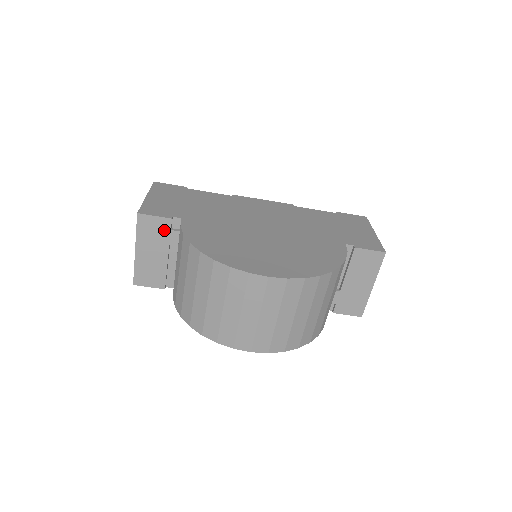
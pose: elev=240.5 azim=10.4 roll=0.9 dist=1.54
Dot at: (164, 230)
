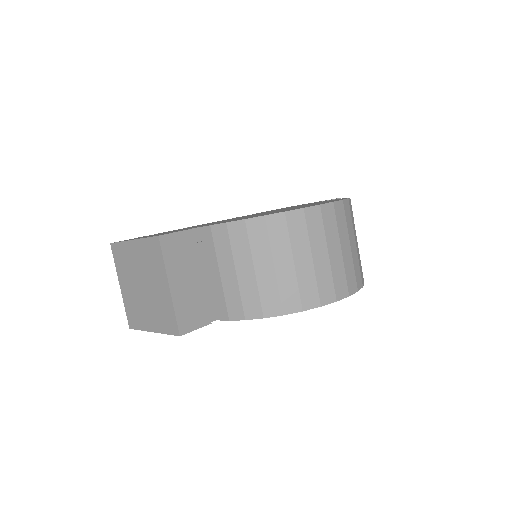
Dot at: (189, 246)
